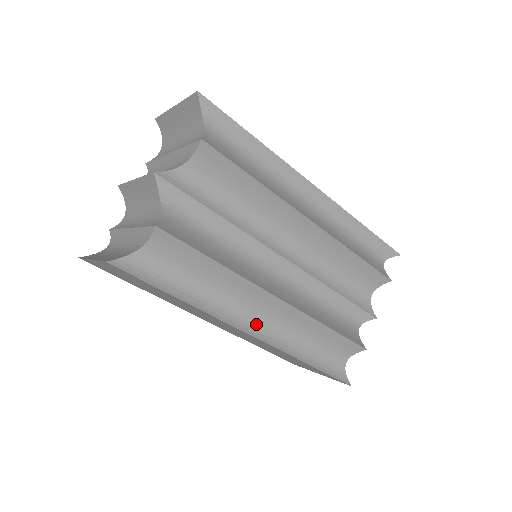
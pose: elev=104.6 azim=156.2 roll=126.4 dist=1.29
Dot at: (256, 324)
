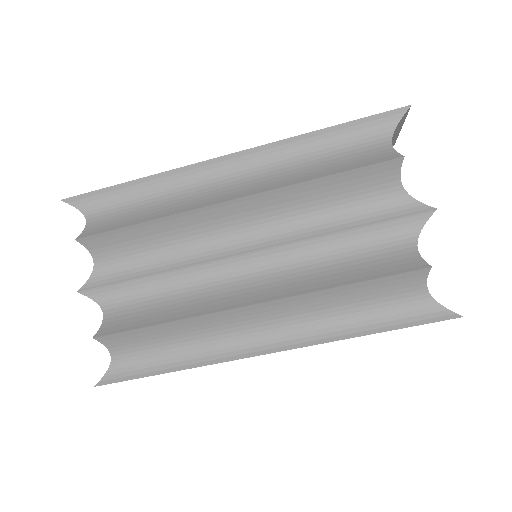
Dot at: (267, 338)
